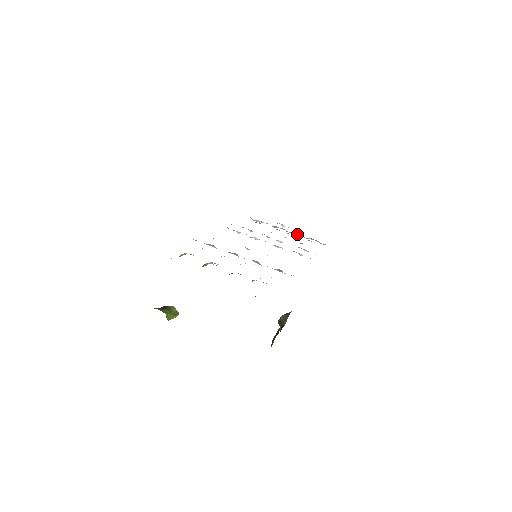
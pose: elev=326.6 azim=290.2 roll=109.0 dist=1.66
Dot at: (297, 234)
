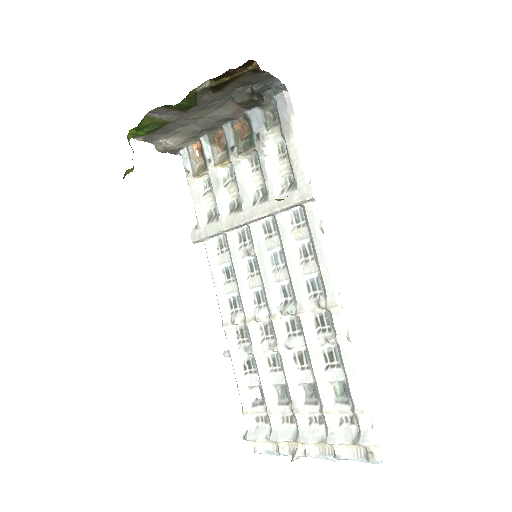
Dot at: (319, 435)
